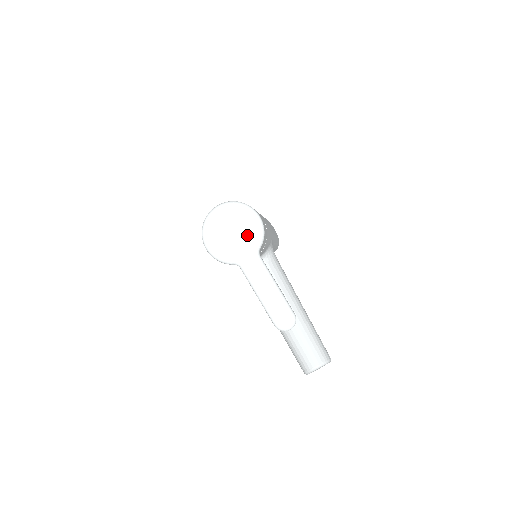
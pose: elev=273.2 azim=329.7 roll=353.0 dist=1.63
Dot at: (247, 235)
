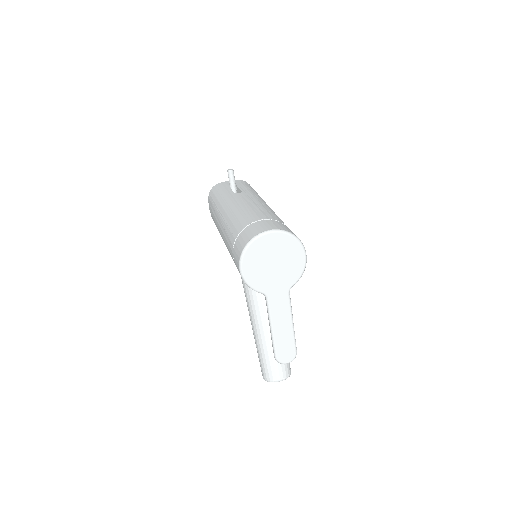
Dot at: (287, 270)
